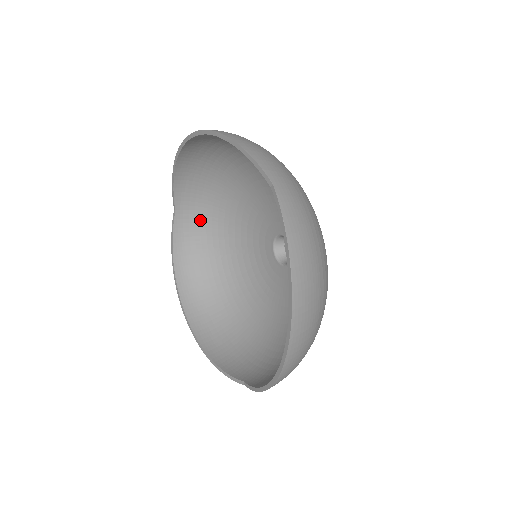
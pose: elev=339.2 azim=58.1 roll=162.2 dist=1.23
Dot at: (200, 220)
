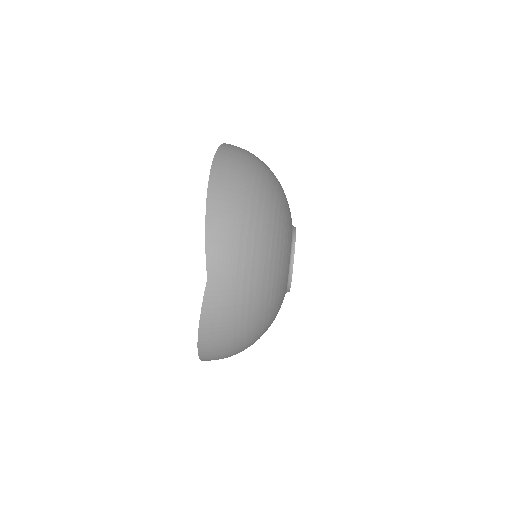
Dot at: occluded
